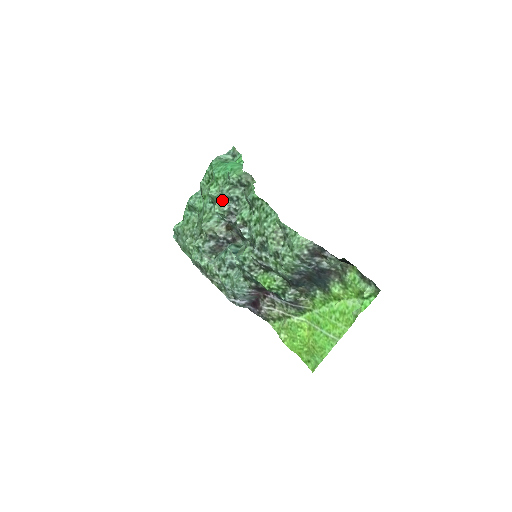
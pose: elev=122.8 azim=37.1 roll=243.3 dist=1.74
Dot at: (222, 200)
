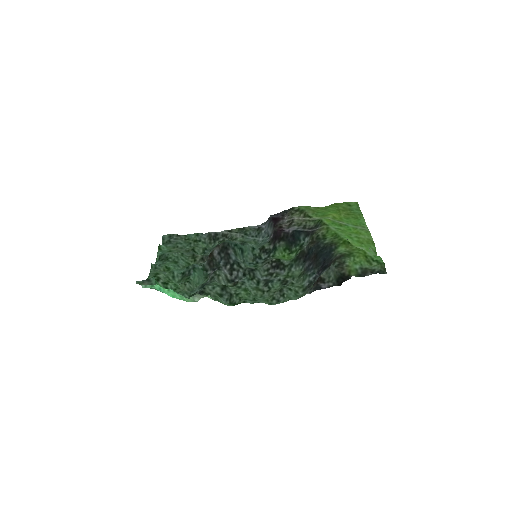
Dot at: (197, 287)
